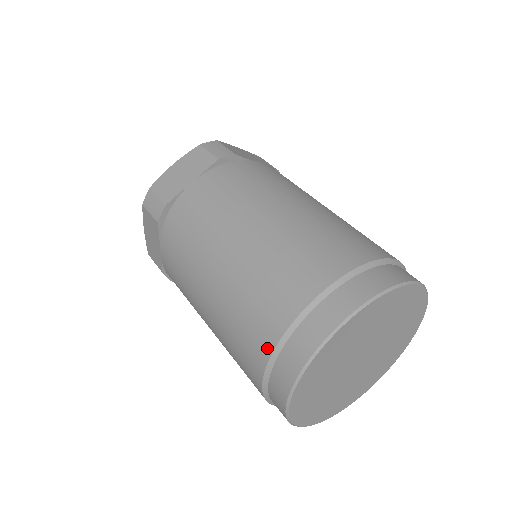
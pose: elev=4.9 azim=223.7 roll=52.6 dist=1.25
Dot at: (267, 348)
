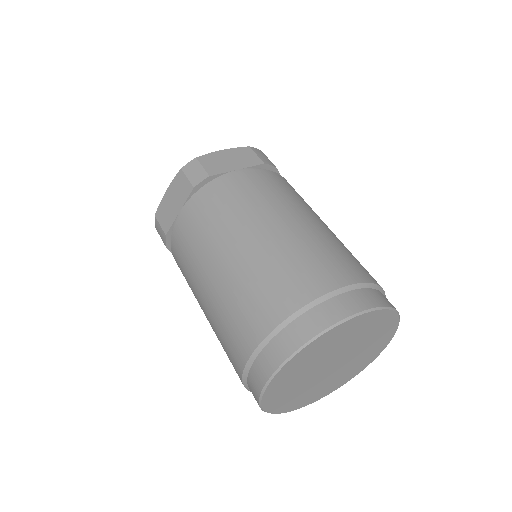
Dot at: (239, 375)
